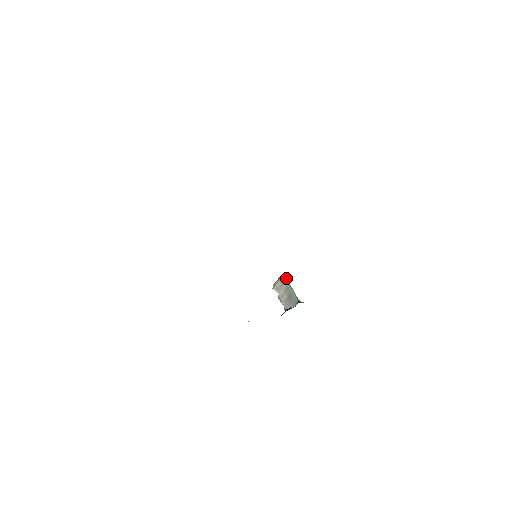
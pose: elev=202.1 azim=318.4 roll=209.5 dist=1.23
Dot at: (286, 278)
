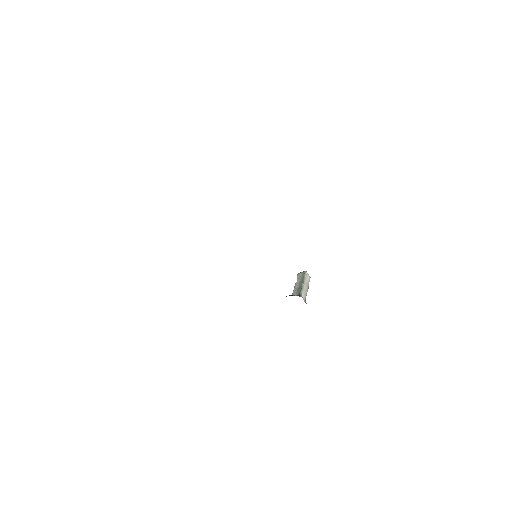
Dot at: (305, 274)
